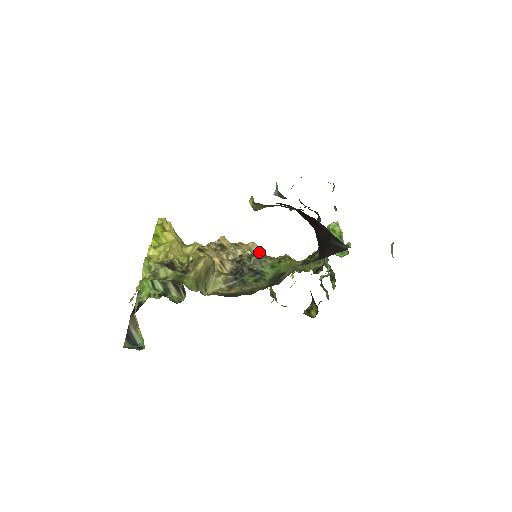
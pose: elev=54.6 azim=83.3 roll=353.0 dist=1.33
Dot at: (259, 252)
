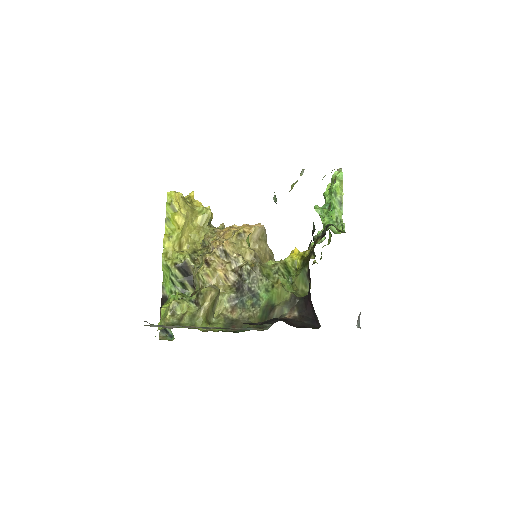
Dot at: (257, 266)
